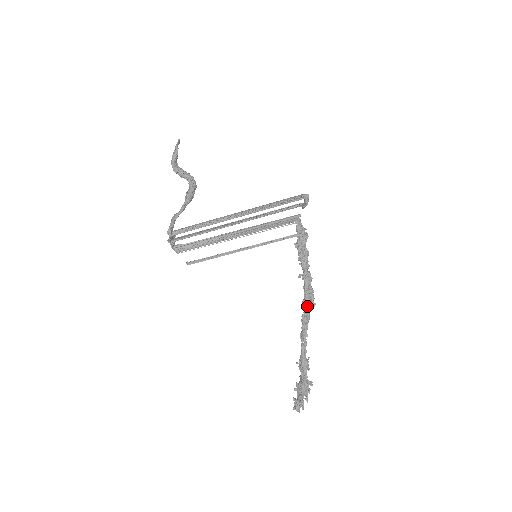
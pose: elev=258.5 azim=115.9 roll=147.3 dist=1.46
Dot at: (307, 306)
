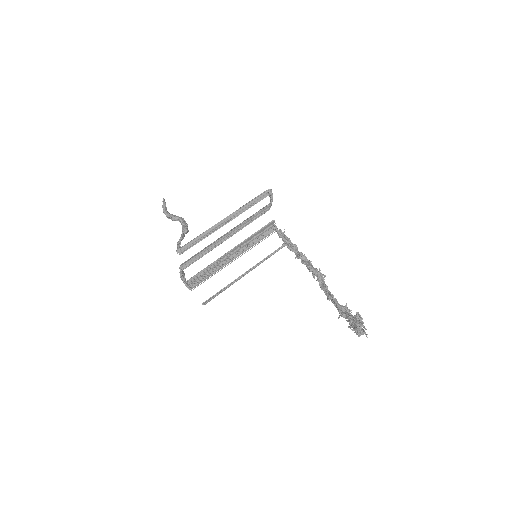
Dot at: (318, 276)
